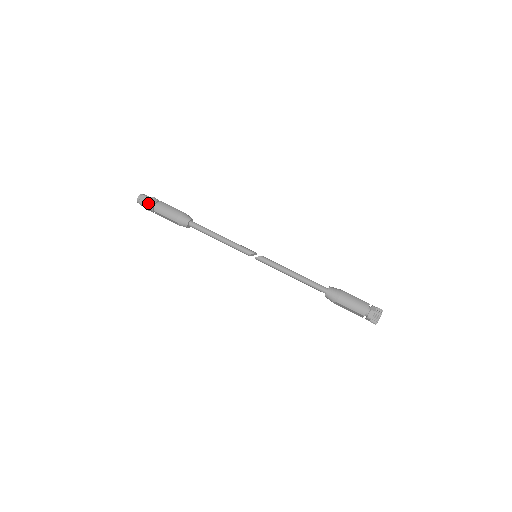
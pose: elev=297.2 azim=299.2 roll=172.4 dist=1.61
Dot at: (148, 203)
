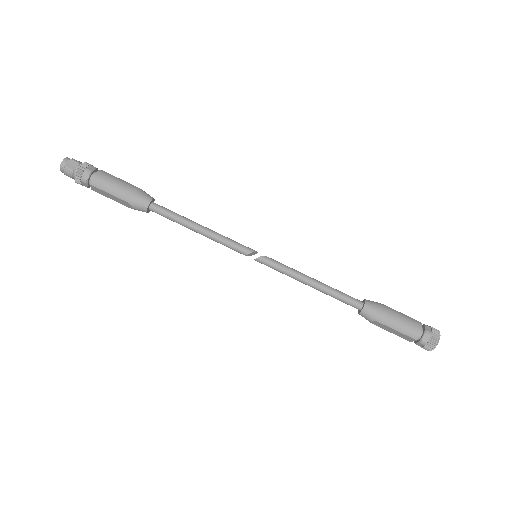
Dot at: (80, 172)
